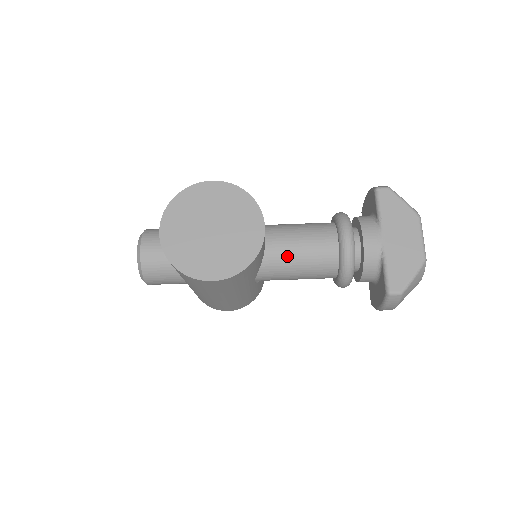
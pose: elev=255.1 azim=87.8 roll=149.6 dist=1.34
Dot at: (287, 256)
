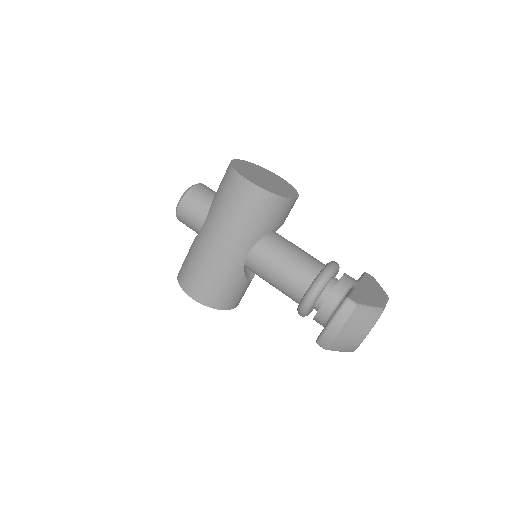
Dot at: (286, 247)
